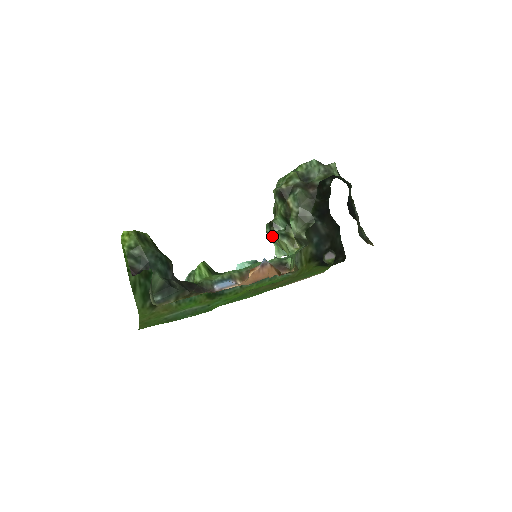
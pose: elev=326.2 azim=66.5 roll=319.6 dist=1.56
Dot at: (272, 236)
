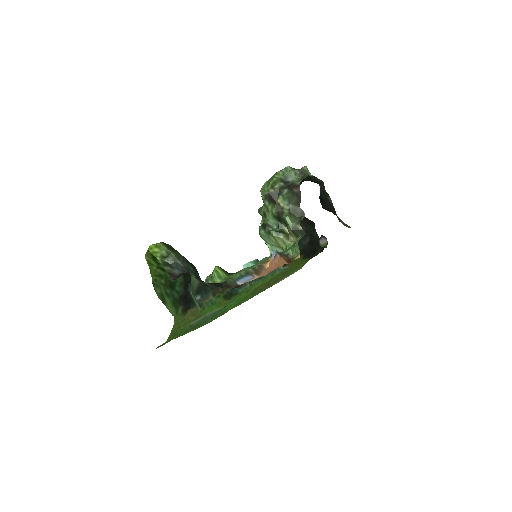
Dot at: (267, 235)
